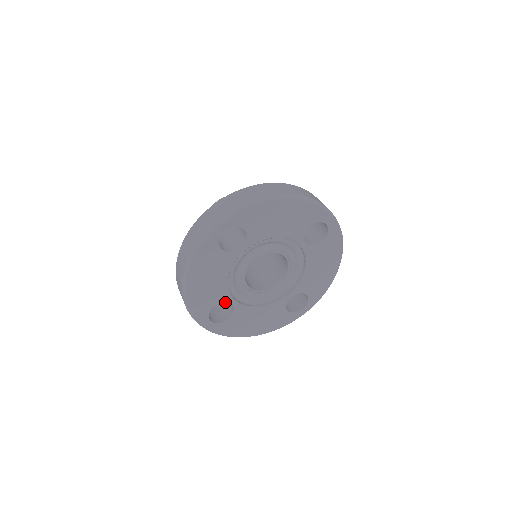
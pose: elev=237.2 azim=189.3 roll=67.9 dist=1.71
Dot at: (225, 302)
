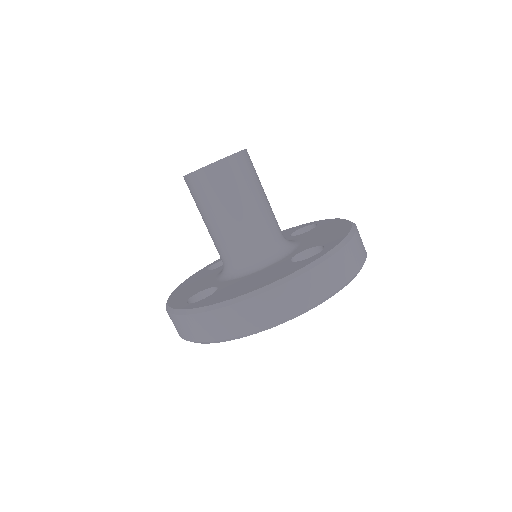
Dot at: occluded
